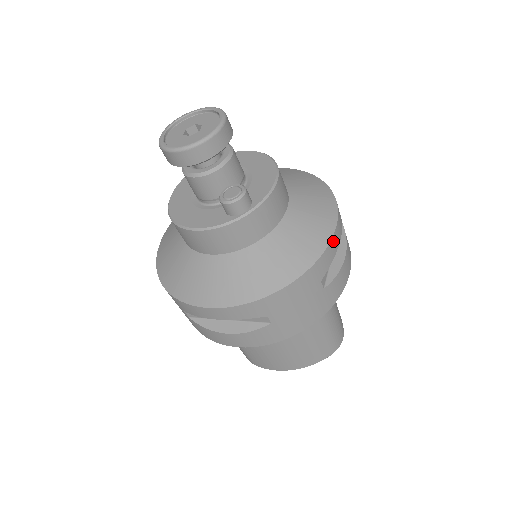
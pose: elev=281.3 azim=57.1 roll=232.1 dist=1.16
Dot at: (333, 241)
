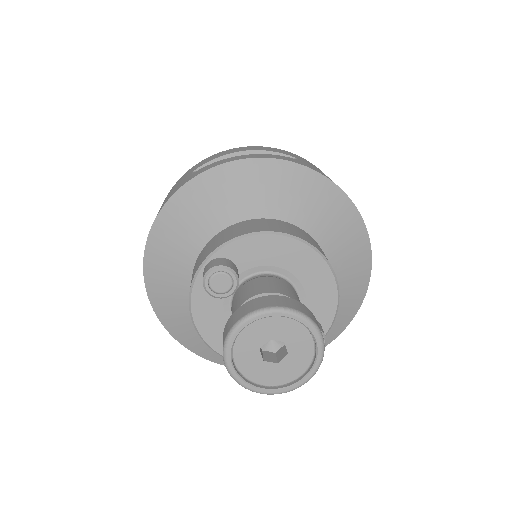
Dot at: (369, 271)
